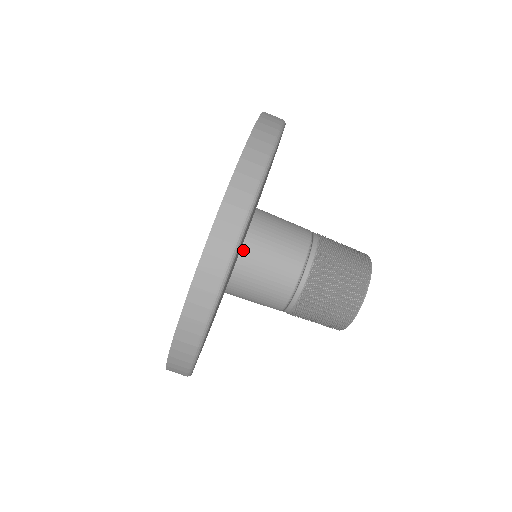
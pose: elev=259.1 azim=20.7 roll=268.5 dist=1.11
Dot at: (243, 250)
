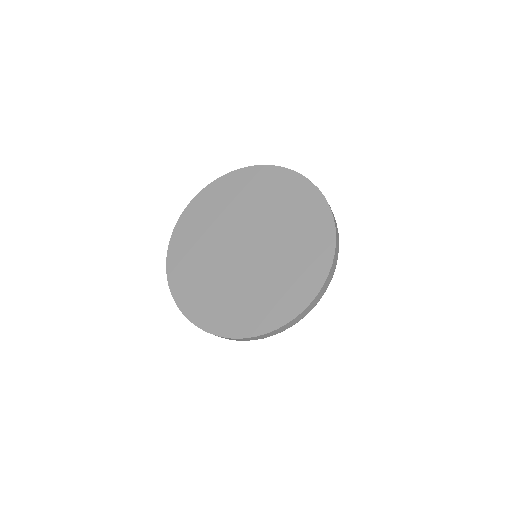
Dot at: occluded
